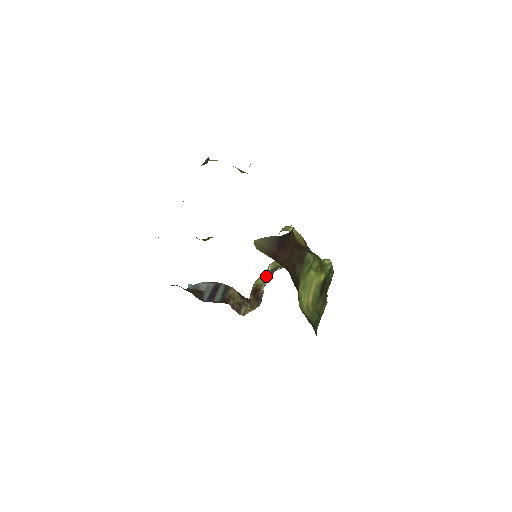
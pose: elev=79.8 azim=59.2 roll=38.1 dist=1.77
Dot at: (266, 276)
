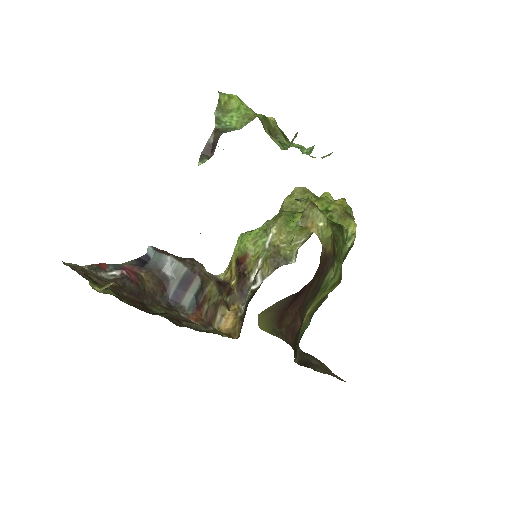
Dot at: (262, 251)
